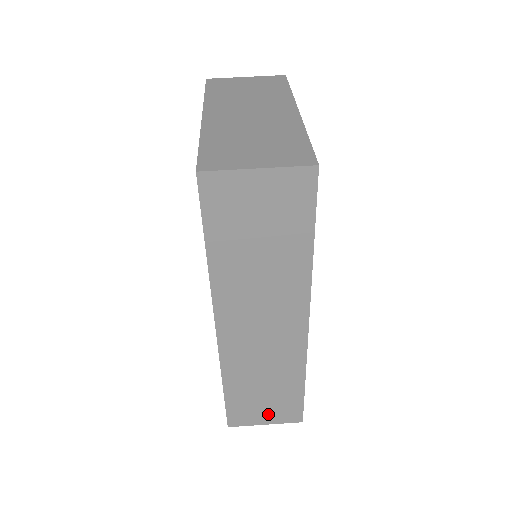
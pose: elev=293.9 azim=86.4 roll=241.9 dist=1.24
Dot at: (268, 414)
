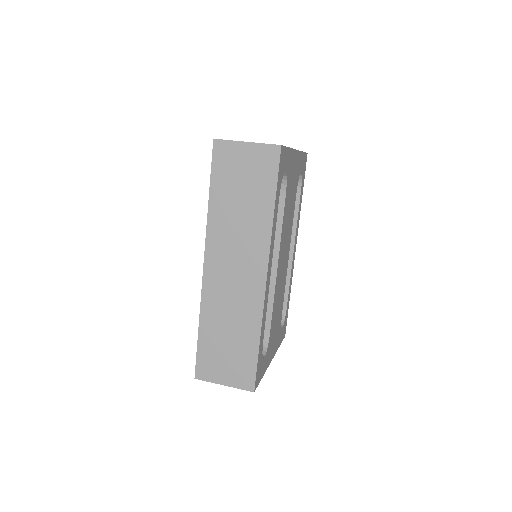
Dot at: (228, 372)
